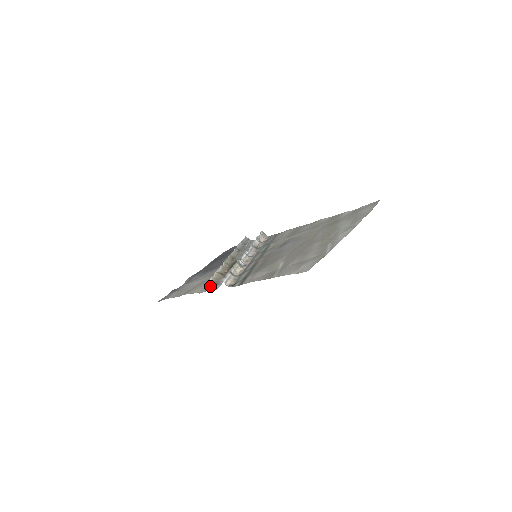
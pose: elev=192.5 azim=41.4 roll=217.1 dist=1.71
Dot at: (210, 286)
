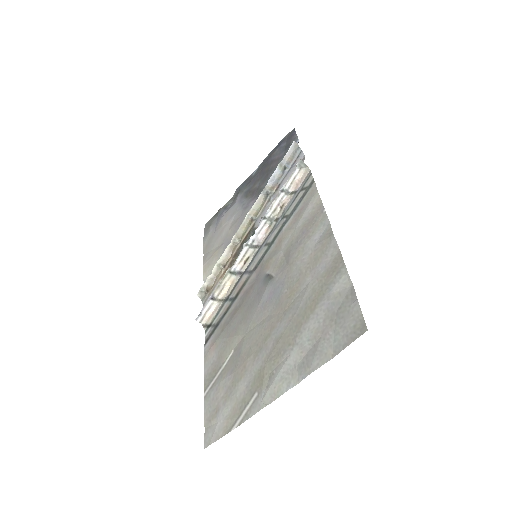
Dot at: (203, 295)
